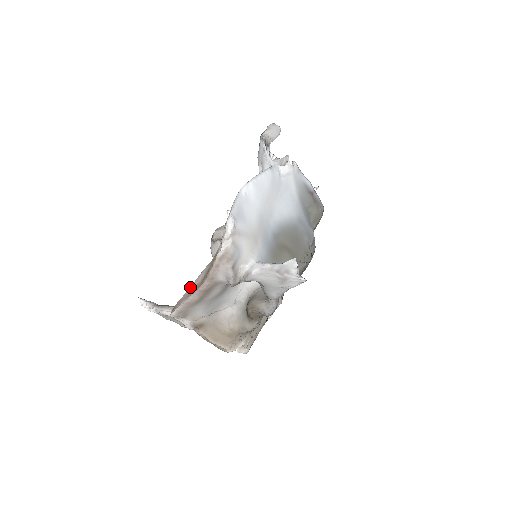
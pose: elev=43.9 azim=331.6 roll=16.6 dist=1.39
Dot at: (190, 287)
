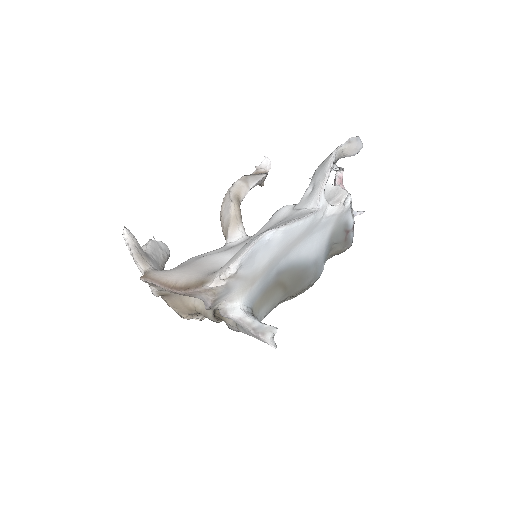
Dot at: (169, 275)
